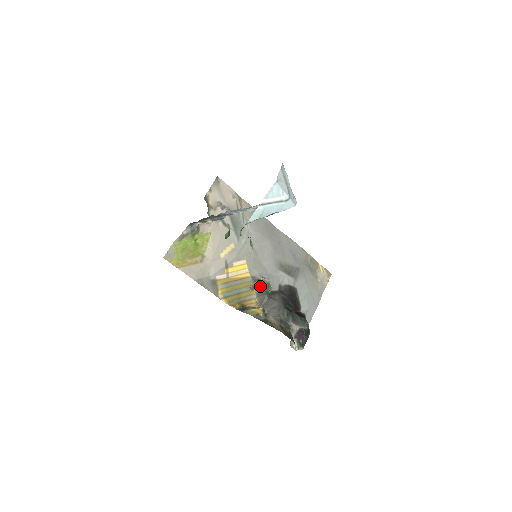
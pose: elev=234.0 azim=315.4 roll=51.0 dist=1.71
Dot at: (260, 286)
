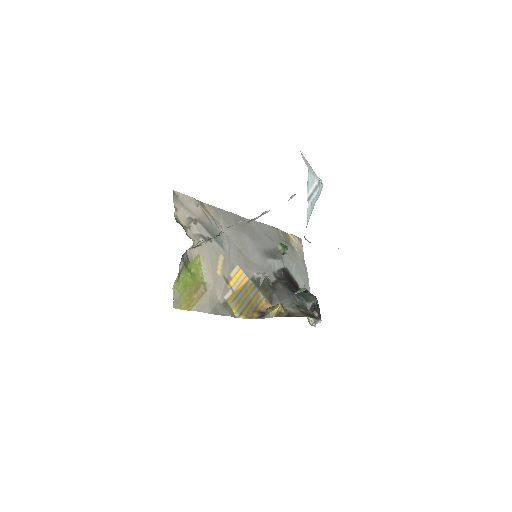
Dot at: (262, 284)
